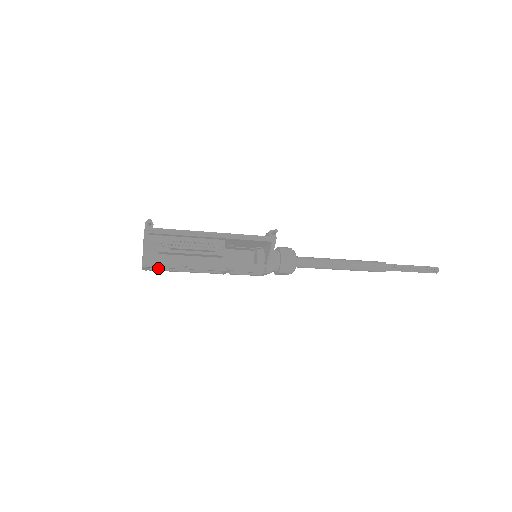
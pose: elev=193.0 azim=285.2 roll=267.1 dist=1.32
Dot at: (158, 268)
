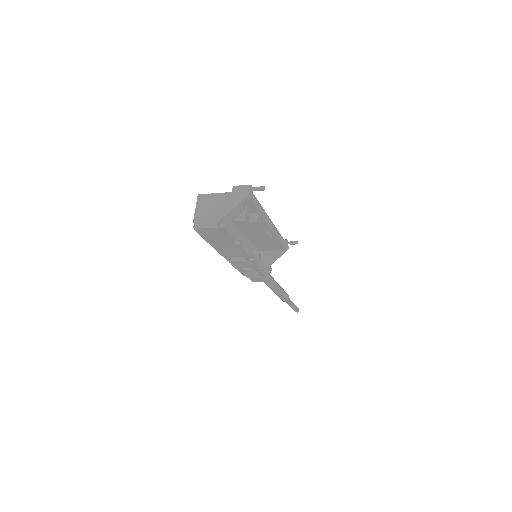
Dot at: (204, 233)
